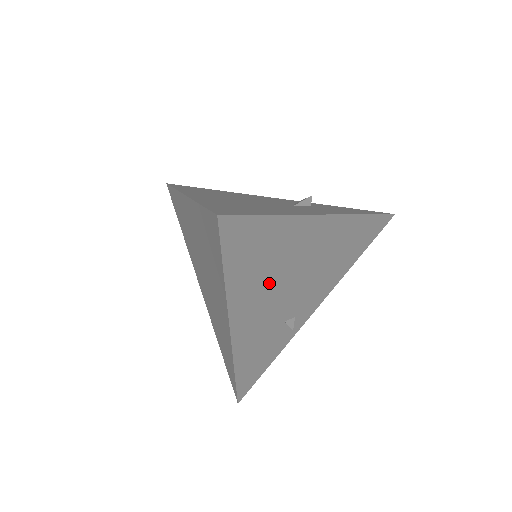
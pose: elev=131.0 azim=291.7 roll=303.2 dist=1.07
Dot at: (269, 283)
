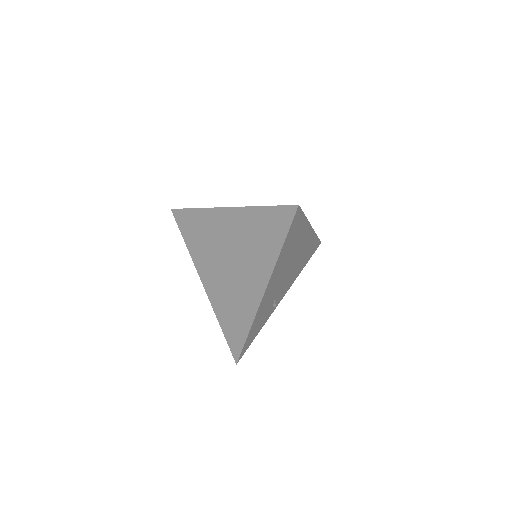
Dot at: (285, 263)
